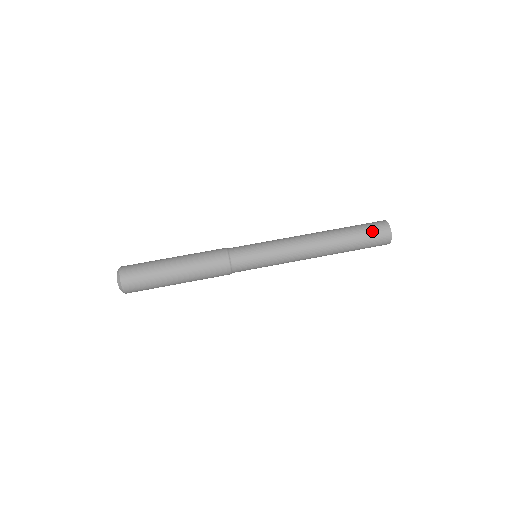
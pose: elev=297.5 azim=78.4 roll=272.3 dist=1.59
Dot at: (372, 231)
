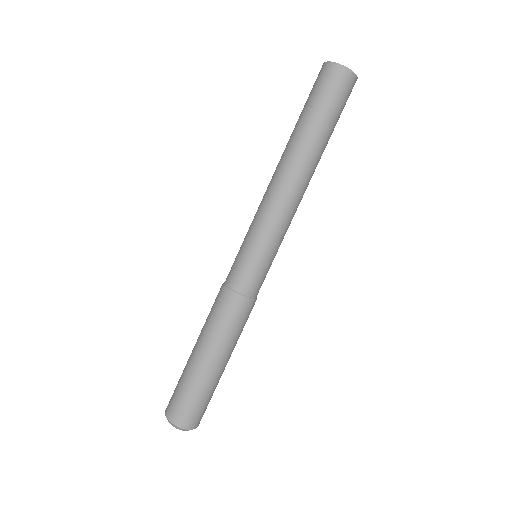
Dot at: (335, 96)
